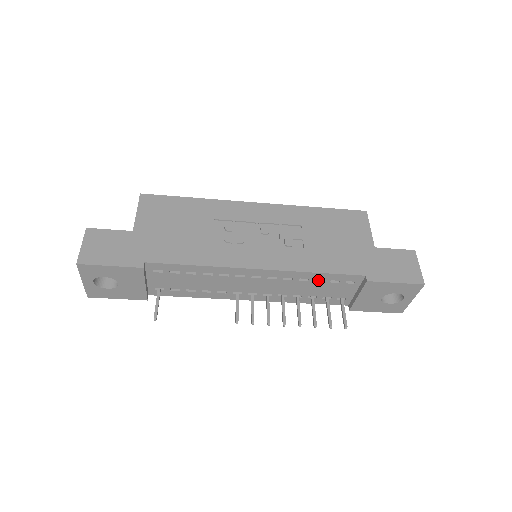
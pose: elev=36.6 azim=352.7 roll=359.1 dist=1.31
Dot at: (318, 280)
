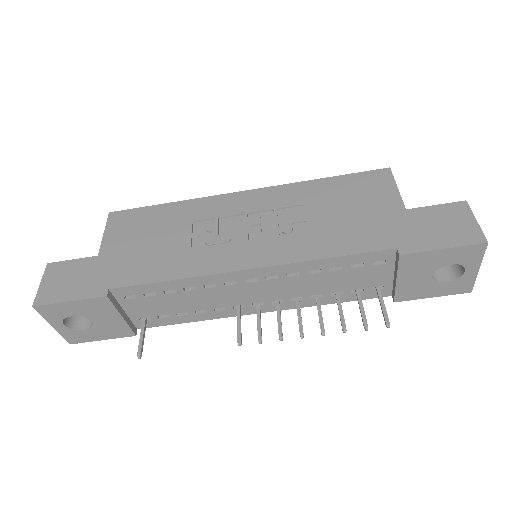
Dot at: (334, 268)
